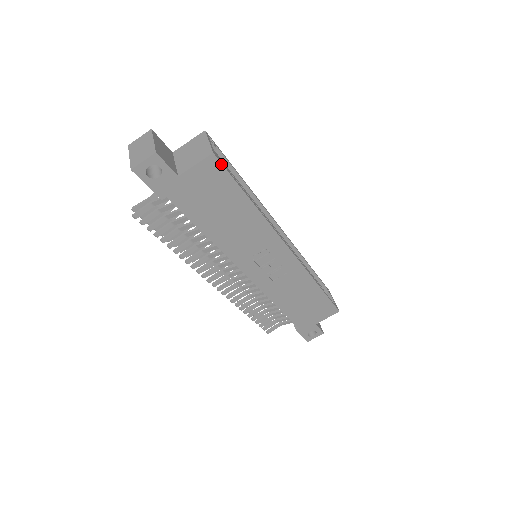
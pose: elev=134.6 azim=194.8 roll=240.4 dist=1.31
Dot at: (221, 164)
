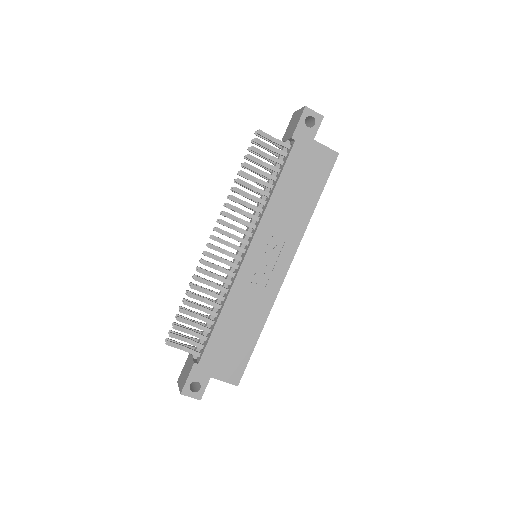
Dot at: (334, 163)
